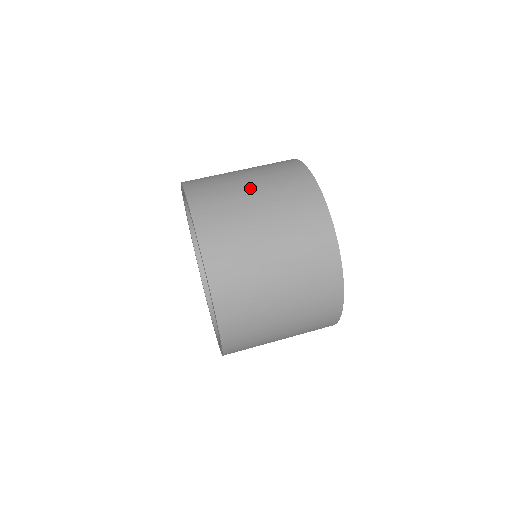
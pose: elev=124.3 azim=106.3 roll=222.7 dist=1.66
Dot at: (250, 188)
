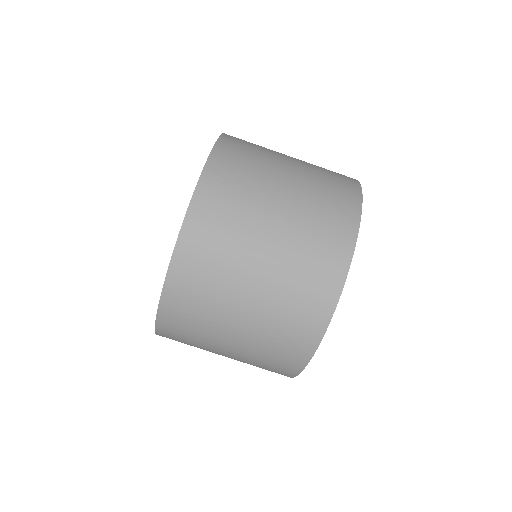
Dot at: (262, 253)
